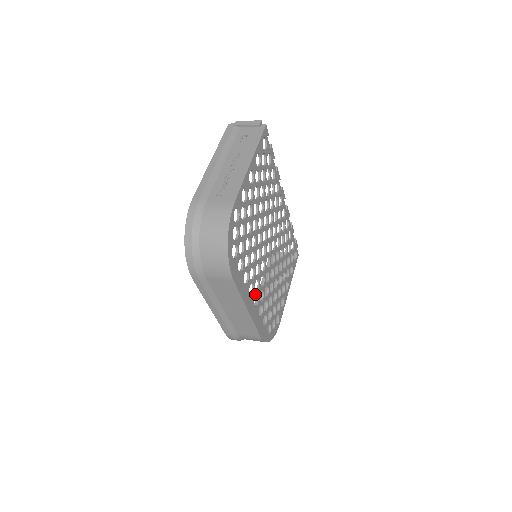
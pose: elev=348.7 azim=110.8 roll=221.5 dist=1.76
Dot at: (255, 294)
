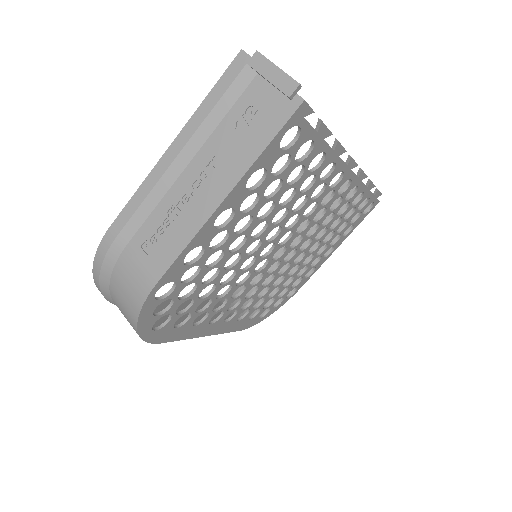
Dot at: (228, 313)
